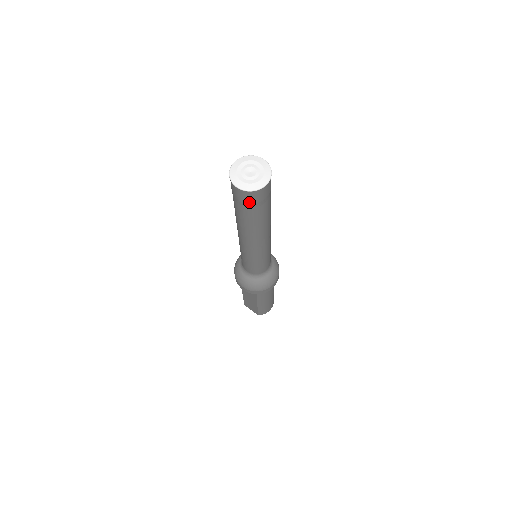
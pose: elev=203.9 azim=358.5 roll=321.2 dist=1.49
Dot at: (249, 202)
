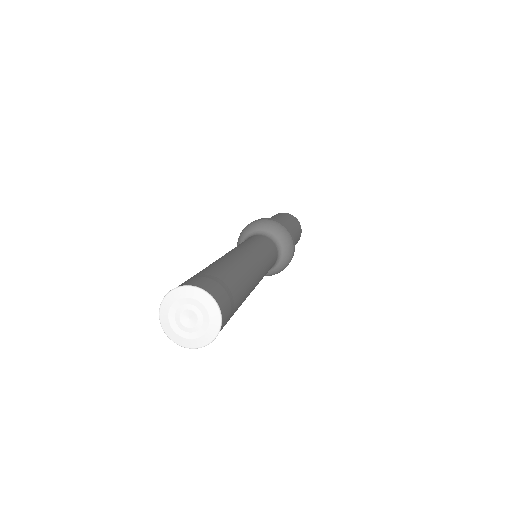
Dot at: occluded
